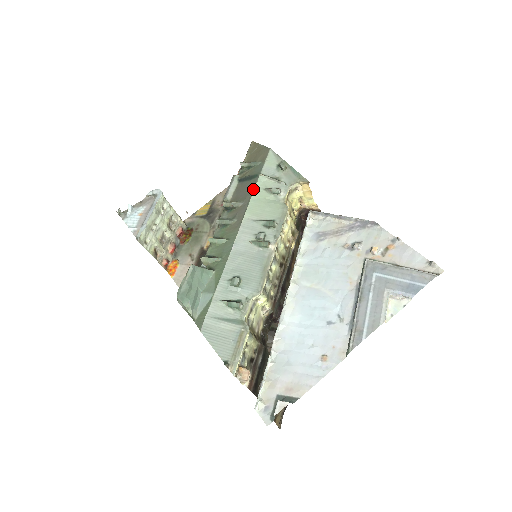
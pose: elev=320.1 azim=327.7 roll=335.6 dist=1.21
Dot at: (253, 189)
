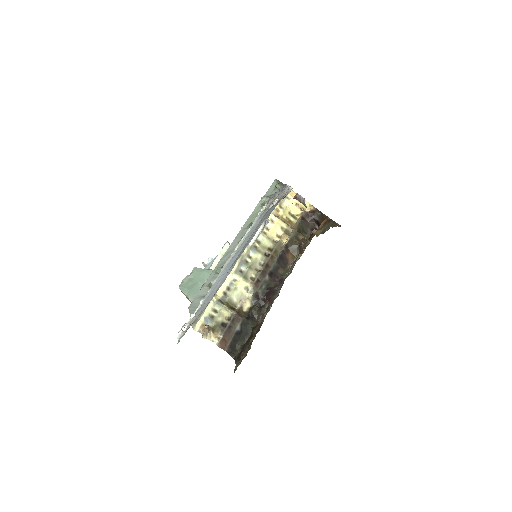
Dot at: (254, 209)
